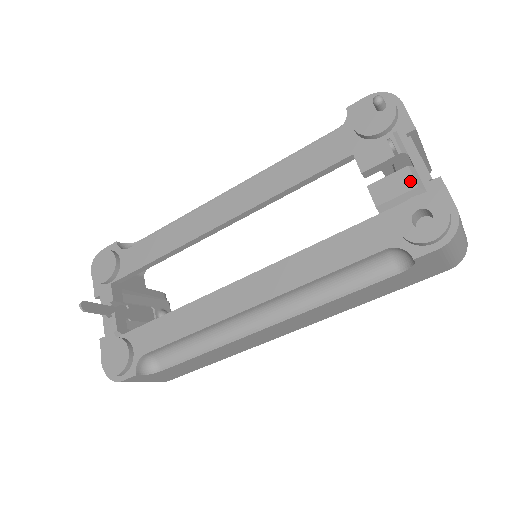
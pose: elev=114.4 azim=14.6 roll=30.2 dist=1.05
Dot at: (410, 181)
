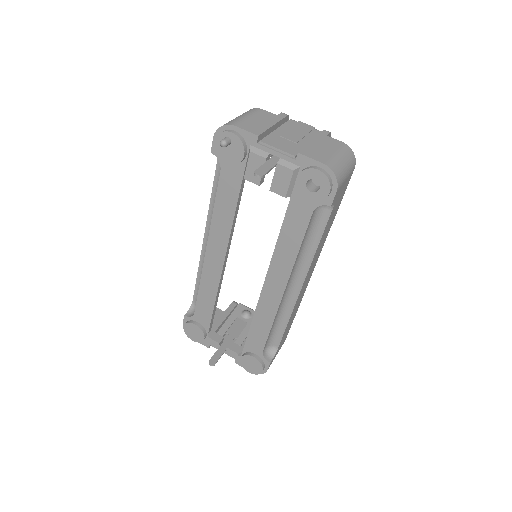
Dot at: (287, 171)
